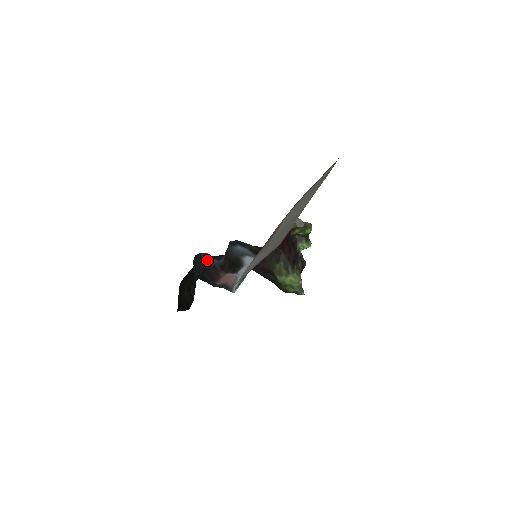
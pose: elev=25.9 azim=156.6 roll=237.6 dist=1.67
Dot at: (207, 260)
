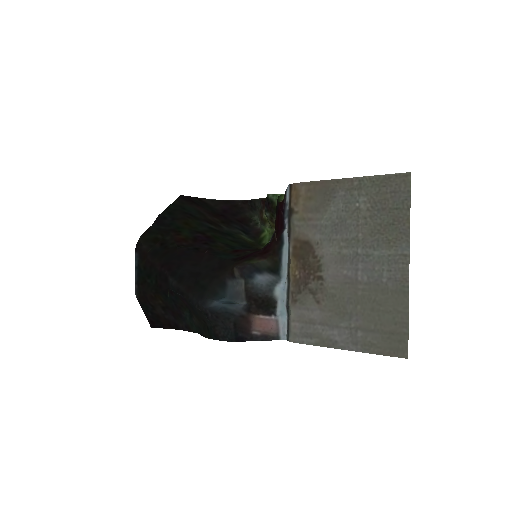
Dot at: (233, 316)
